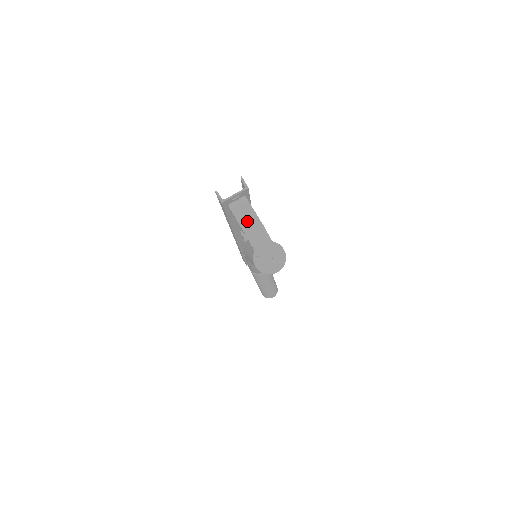
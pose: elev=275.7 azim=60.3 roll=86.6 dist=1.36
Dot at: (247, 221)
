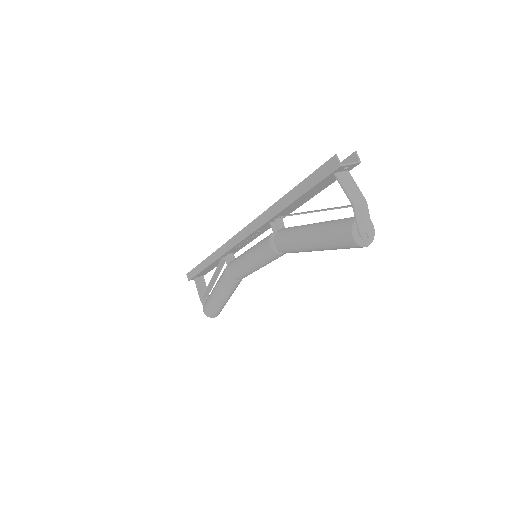
Dot at: (352, 192)
